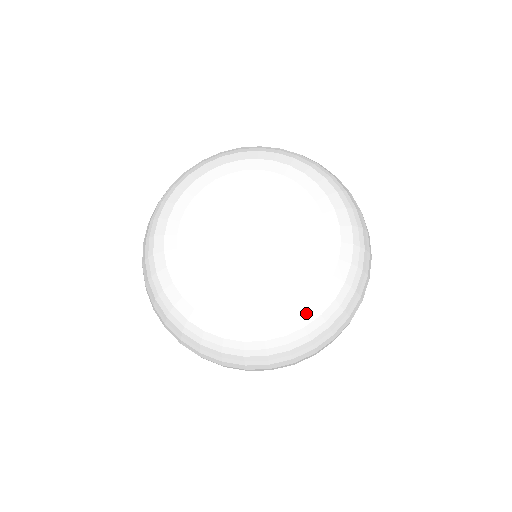
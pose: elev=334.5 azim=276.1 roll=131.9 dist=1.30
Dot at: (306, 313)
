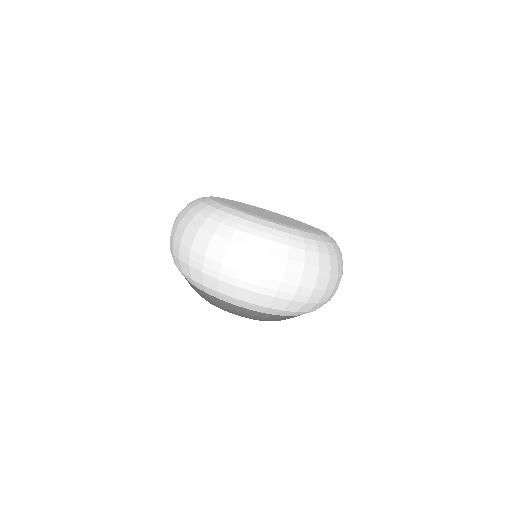
Dot at: (328, 238)
